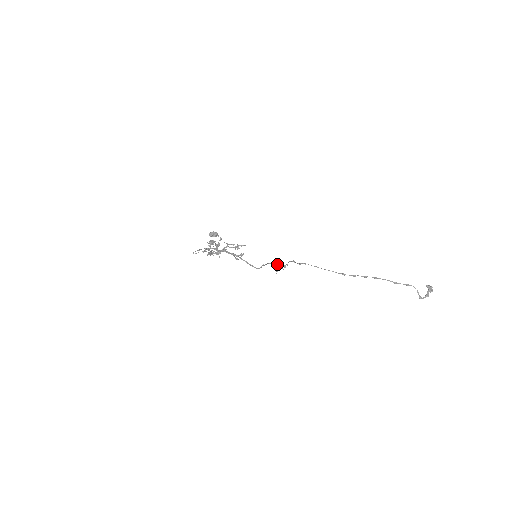
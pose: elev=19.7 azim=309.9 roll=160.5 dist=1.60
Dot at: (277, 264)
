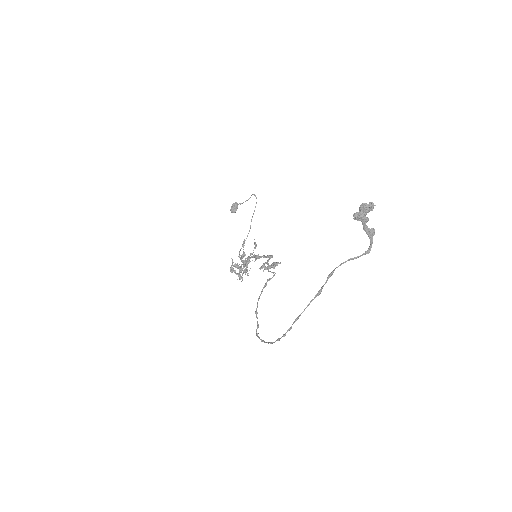
Dot at: occluded
